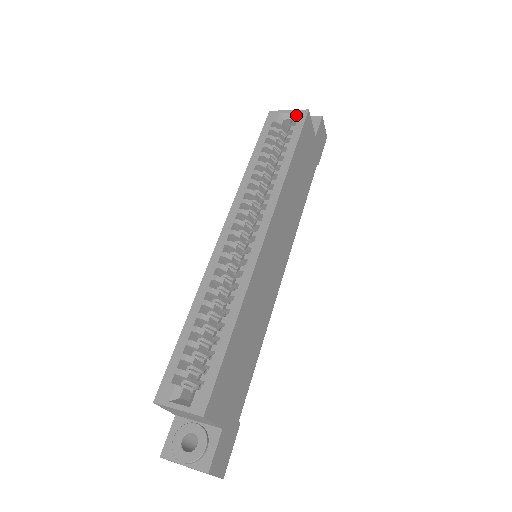
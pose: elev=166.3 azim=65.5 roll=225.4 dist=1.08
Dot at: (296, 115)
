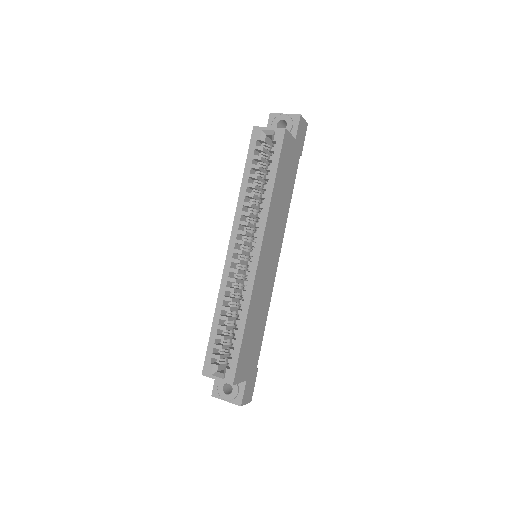
Dot at: (275, 134)
